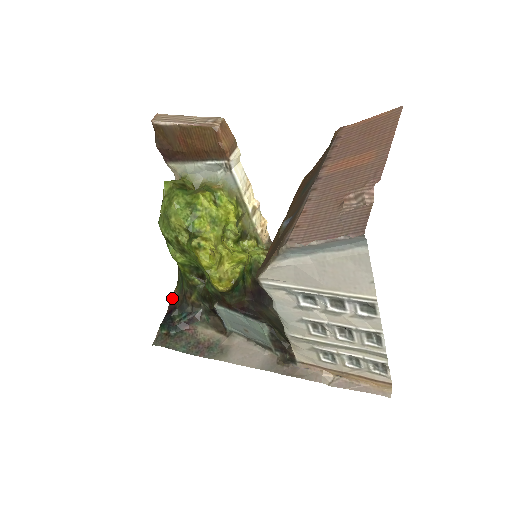
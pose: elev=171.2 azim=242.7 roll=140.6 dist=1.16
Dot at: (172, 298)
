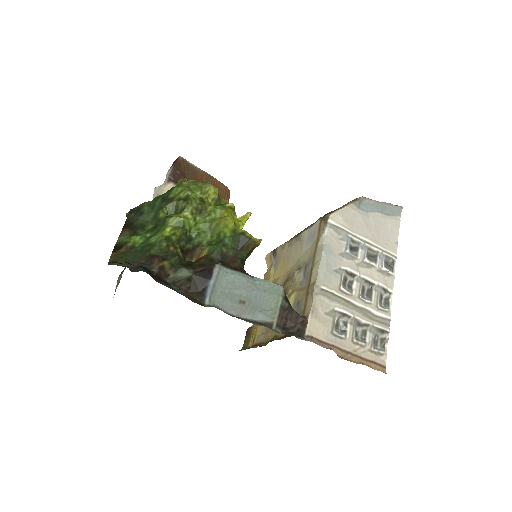
Dot at: occluded
